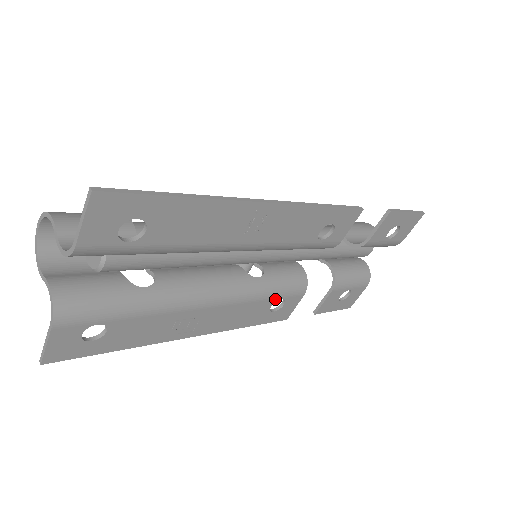
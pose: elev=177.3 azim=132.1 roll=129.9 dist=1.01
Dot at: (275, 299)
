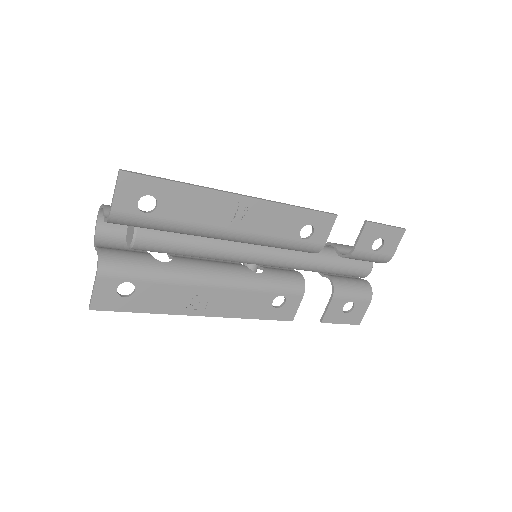
Dot at: (275, 294)
